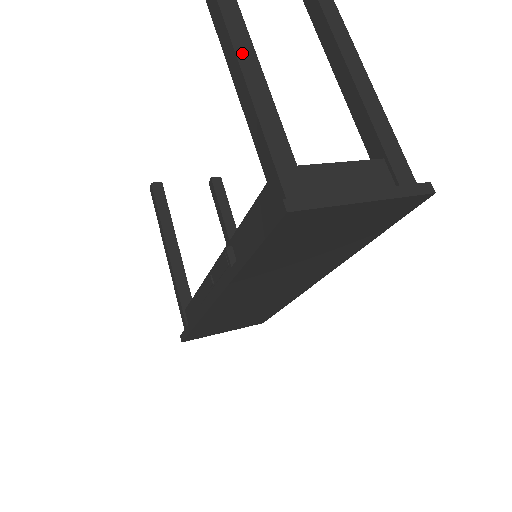
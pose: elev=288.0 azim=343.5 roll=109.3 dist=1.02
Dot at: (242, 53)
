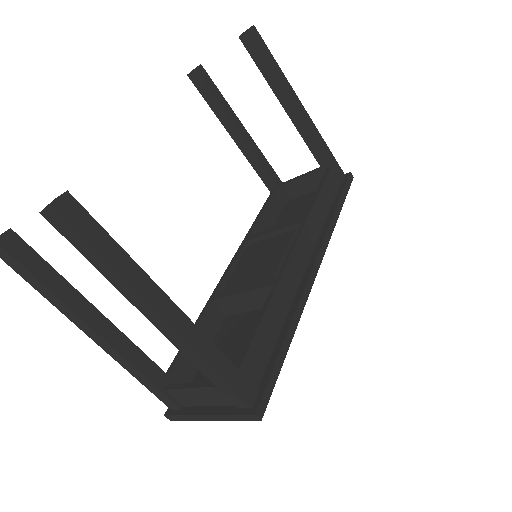
Dot at: (85, 330)
